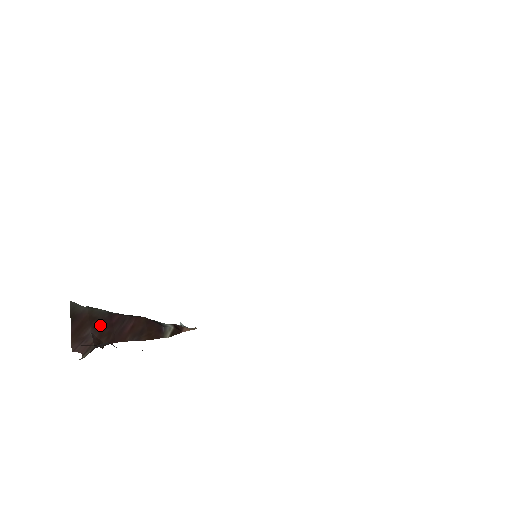
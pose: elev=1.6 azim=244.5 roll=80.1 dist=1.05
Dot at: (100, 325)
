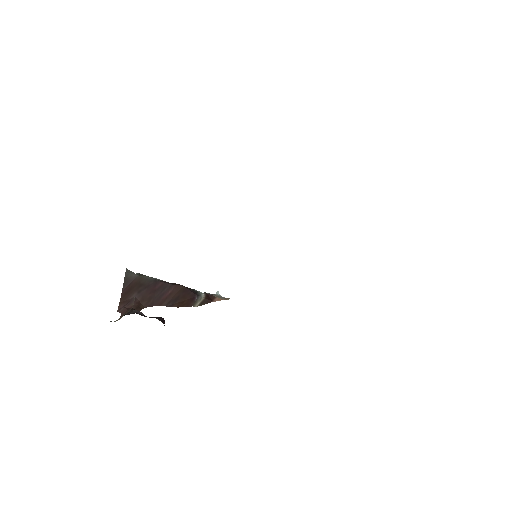
Dot at: (144, 291)
